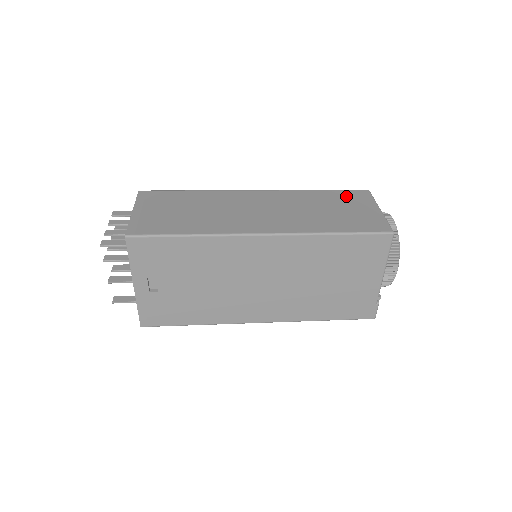
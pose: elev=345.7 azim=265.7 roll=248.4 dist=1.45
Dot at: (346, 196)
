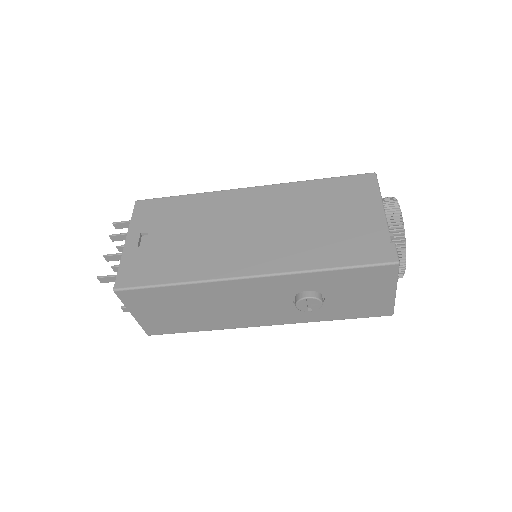
Dot at: occluded
